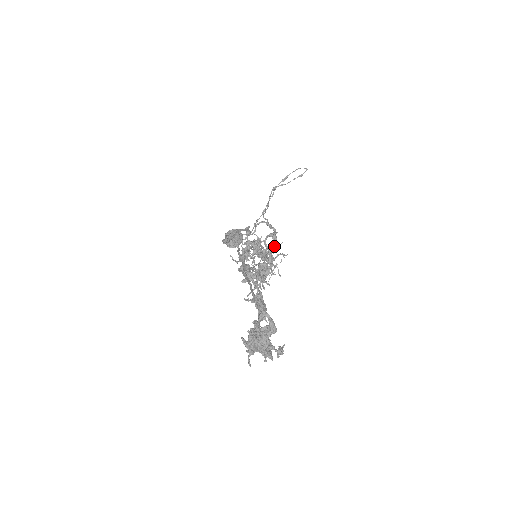
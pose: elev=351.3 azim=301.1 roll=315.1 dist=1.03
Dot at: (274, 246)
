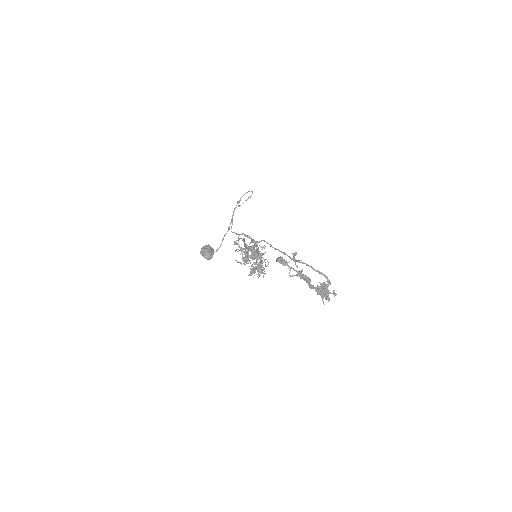
Dot at: (258, 248)
